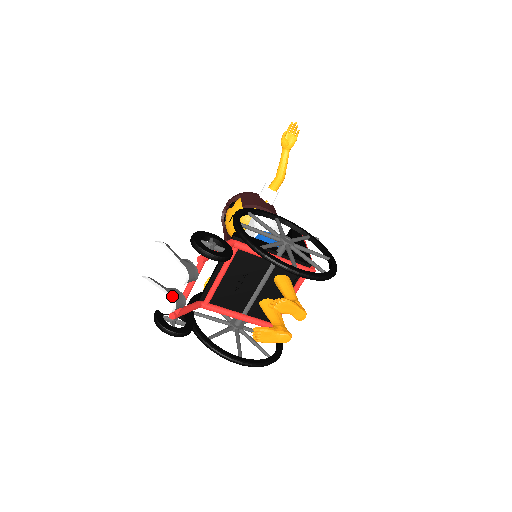
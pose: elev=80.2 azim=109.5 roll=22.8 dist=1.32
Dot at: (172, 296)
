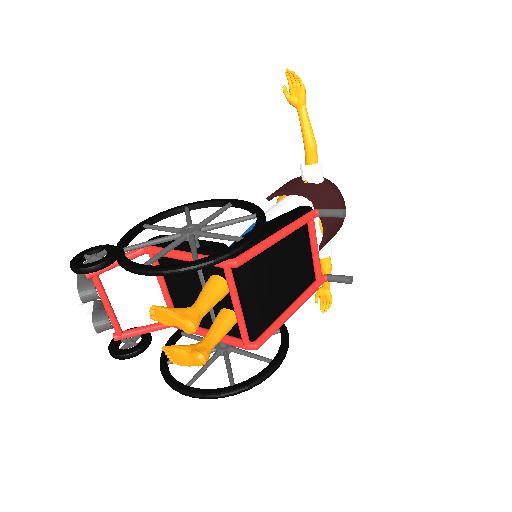
Dot at: (91, 316)
